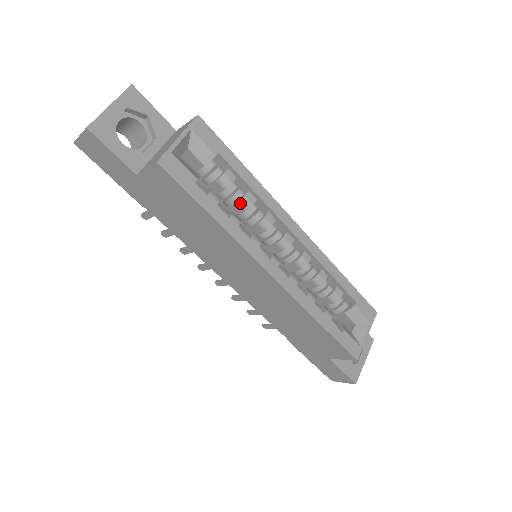
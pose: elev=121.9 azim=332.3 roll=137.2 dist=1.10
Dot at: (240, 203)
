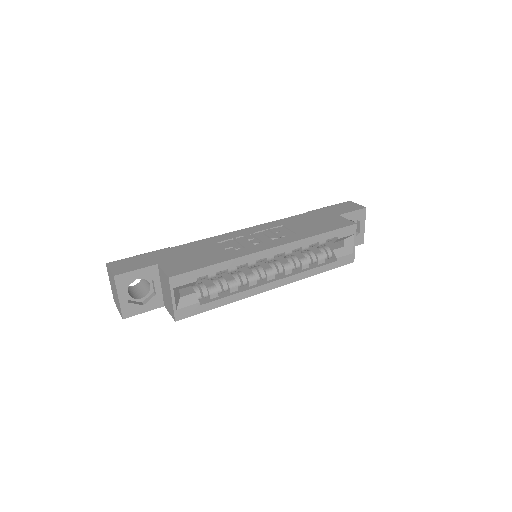
Dot at: occluded
